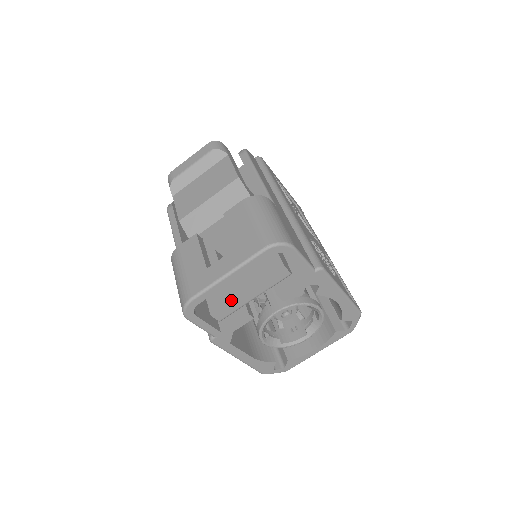
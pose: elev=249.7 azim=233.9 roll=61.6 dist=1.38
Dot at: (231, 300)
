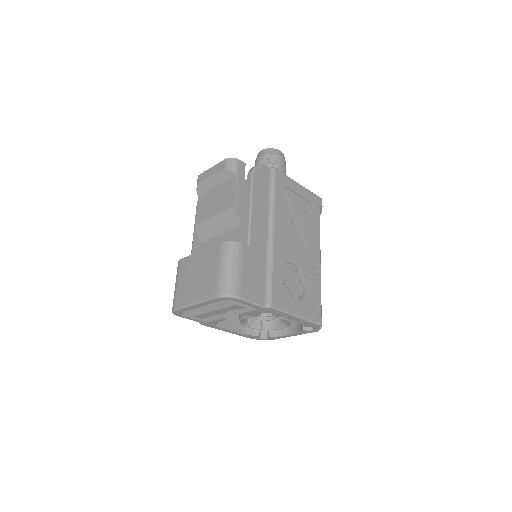
Dot at: (205, 312)
